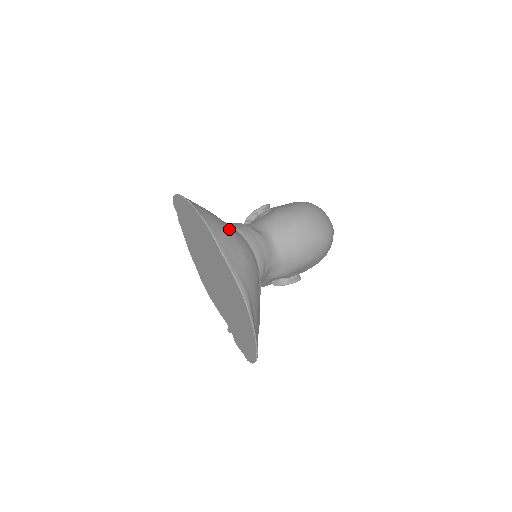
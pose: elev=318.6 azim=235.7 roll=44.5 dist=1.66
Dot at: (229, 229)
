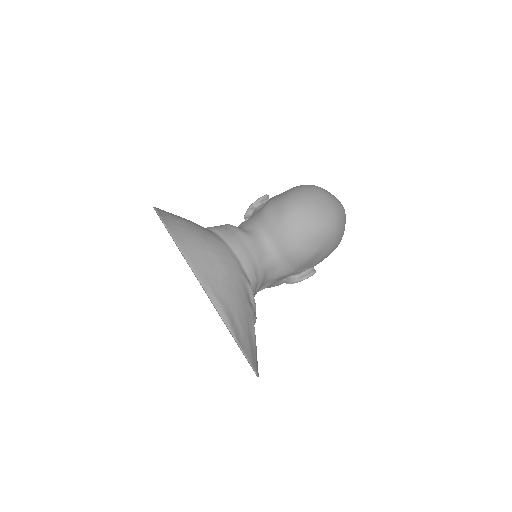
Dot at: (204, 237)
